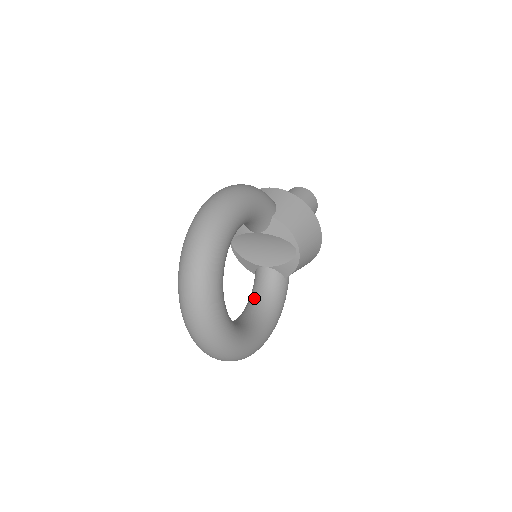
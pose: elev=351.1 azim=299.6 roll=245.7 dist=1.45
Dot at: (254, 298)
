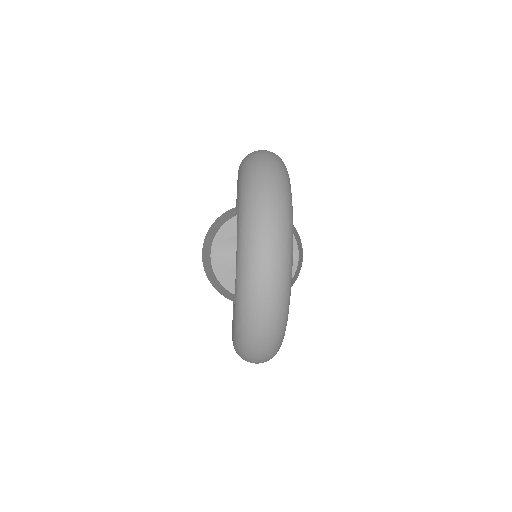
Dot at: occluded
